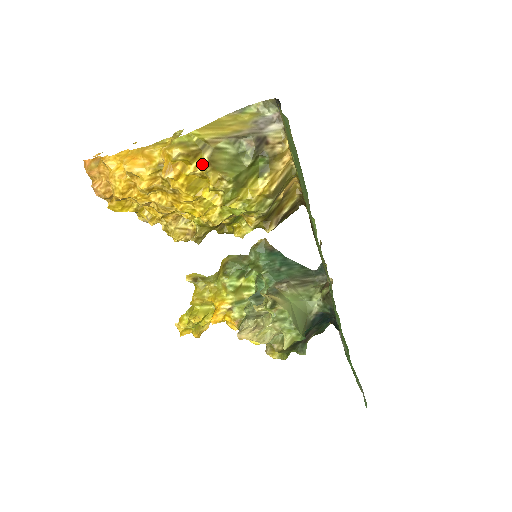
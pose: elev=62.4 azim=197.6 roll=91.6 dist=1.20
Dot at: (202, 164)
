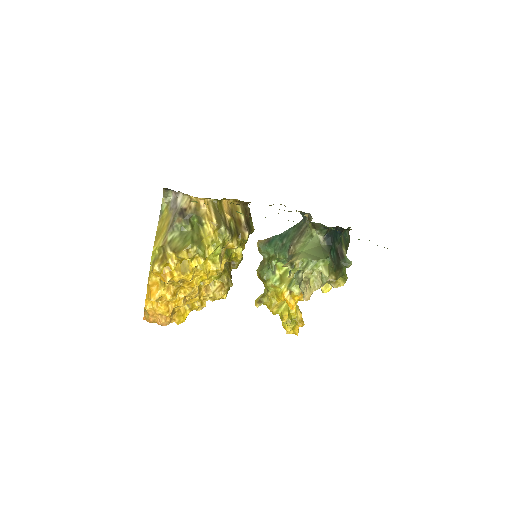
Dot at: (173, 257)
